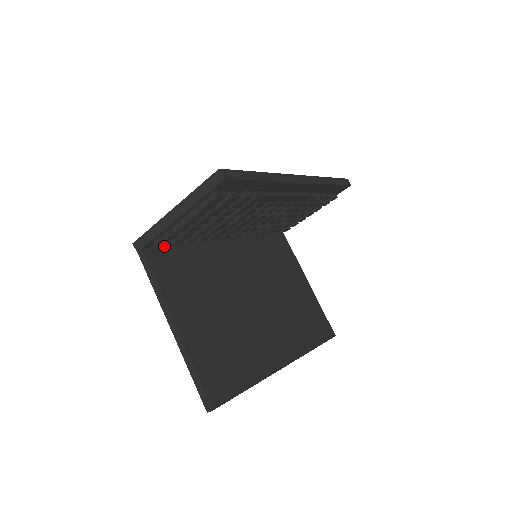
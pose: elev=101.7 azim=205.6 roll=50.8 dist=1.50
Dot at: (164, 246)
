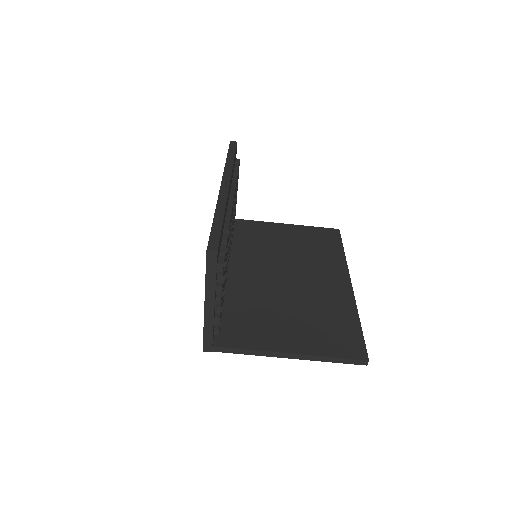
Dot at: occluded
